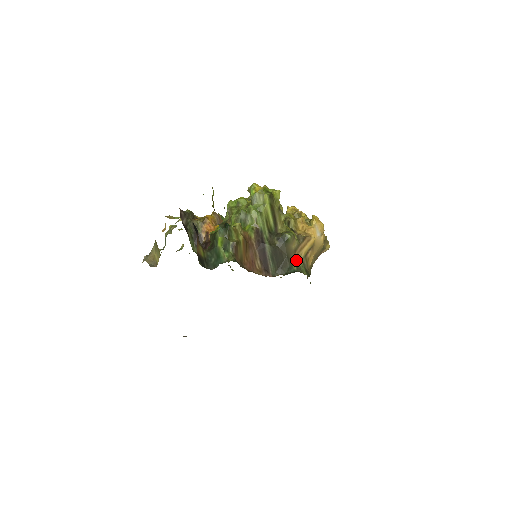
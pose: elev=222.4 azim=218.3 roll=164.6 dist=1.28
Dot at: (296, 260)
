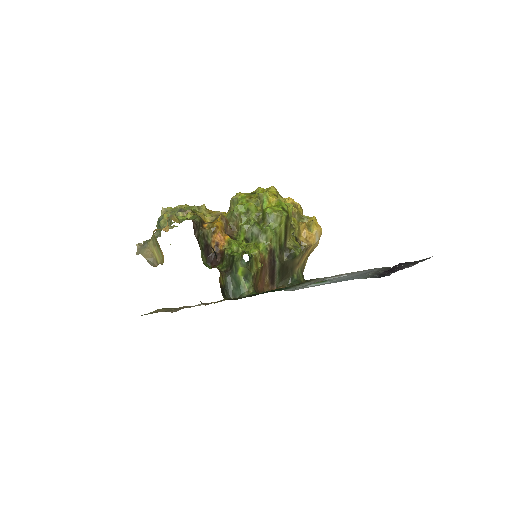
Dot at: (297, 270)
